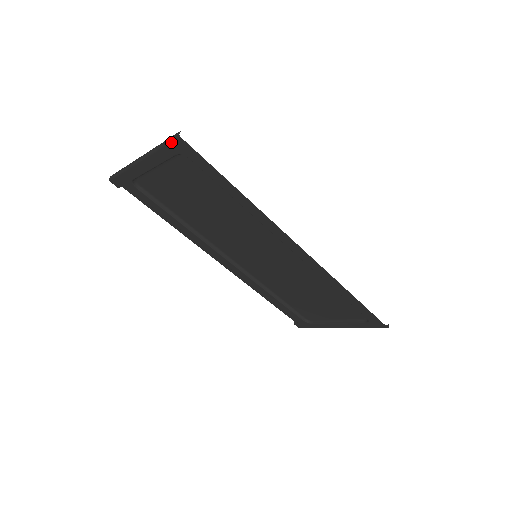
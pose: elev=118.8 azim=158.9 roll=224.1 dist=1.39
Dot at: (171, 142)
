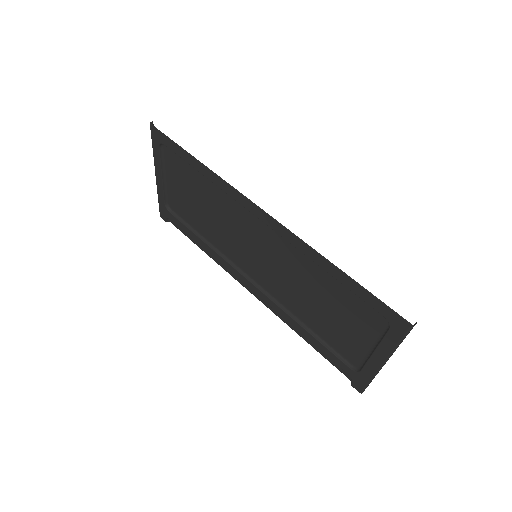
Dot at: (151, 135)
